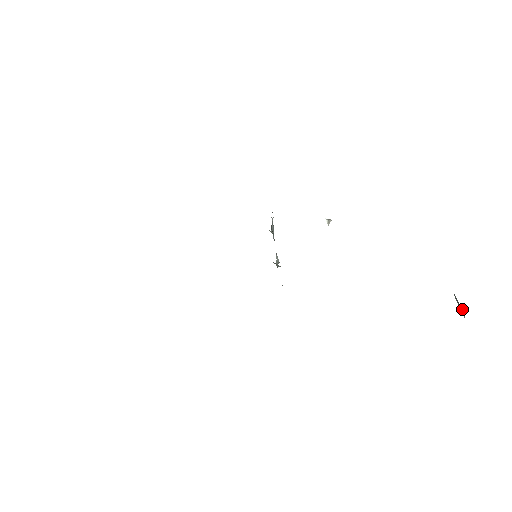
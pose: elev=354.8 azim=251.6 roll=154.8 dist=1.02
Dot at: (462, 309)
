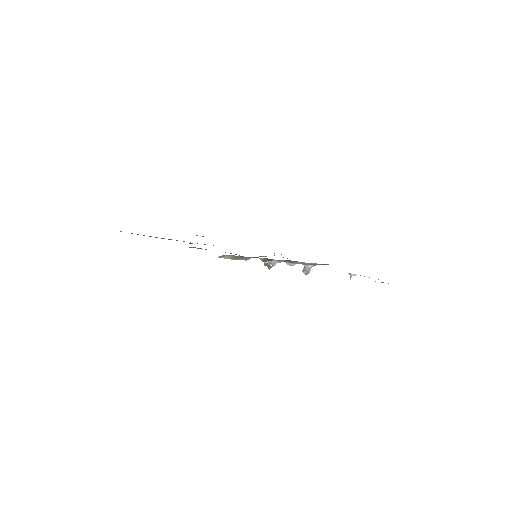
Dot at: occluded
